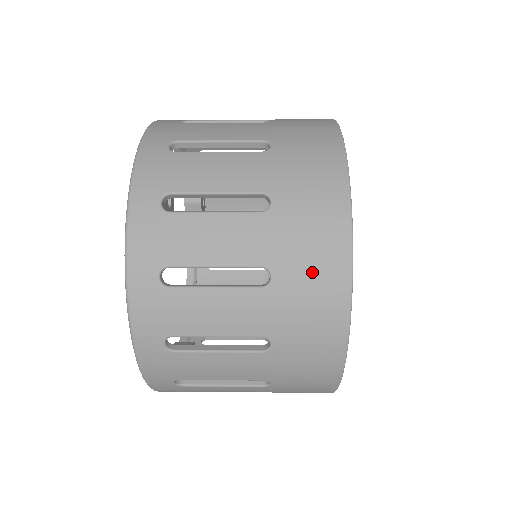
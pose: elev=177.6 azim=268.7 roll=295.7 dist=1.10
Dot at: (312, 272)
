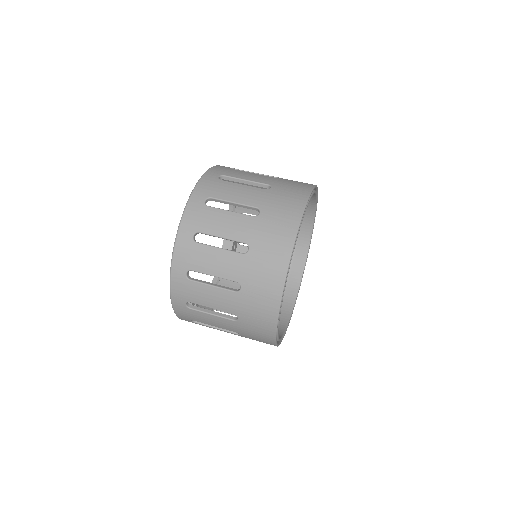
Dot at: occluded
